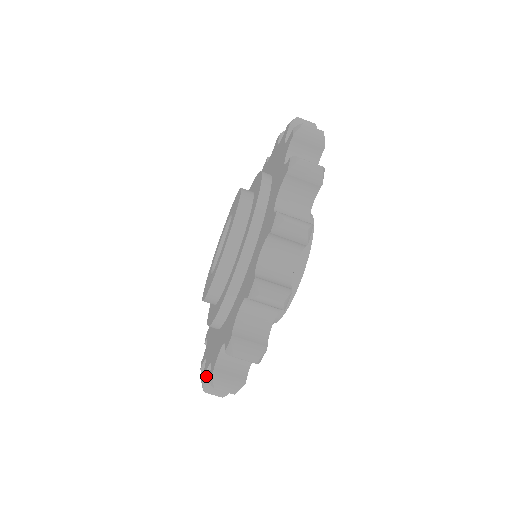
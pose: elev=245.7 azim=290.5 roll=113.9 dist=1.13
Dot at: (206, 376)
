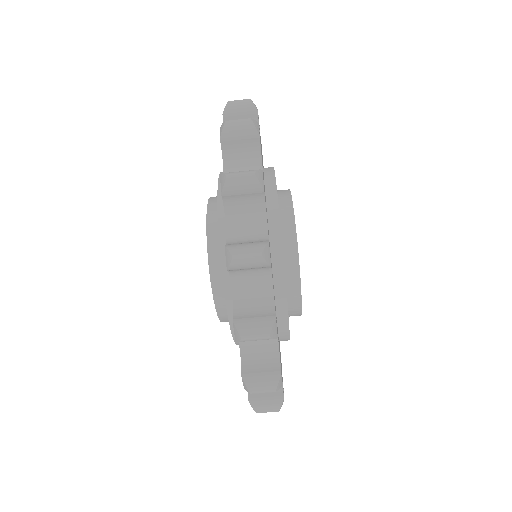
Dot at: (235, 316)
